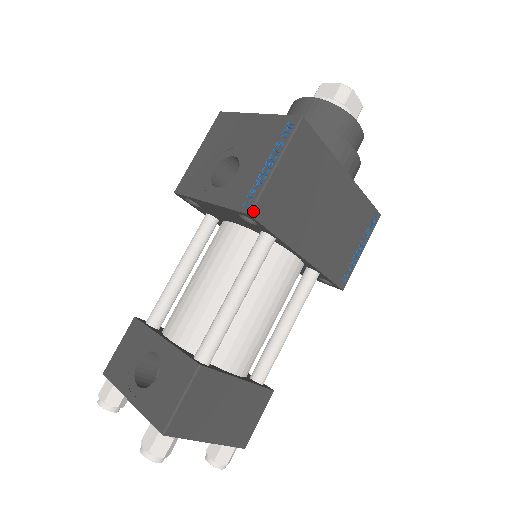
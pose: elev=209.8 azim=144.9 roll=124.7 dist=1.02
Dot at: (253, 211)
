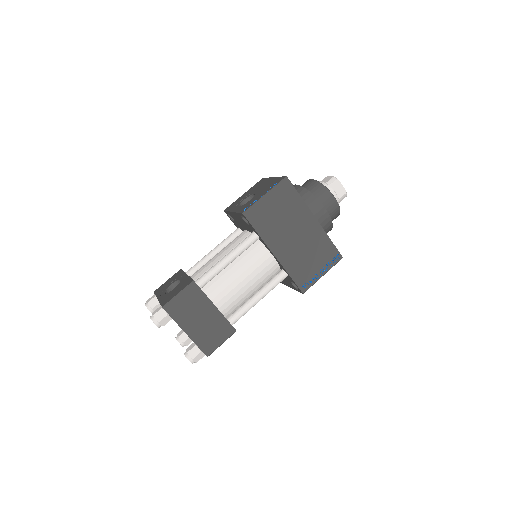
Dot at: (245, 213)
